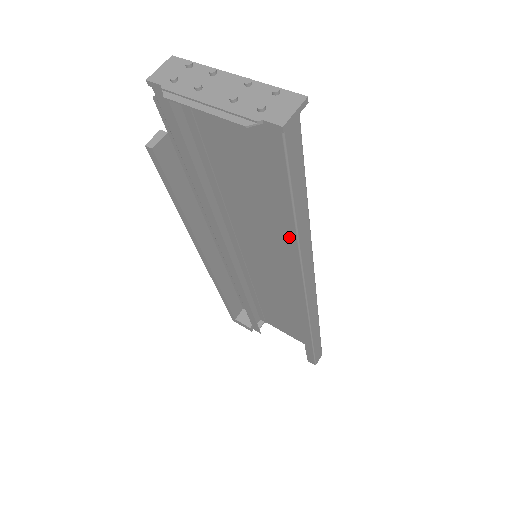
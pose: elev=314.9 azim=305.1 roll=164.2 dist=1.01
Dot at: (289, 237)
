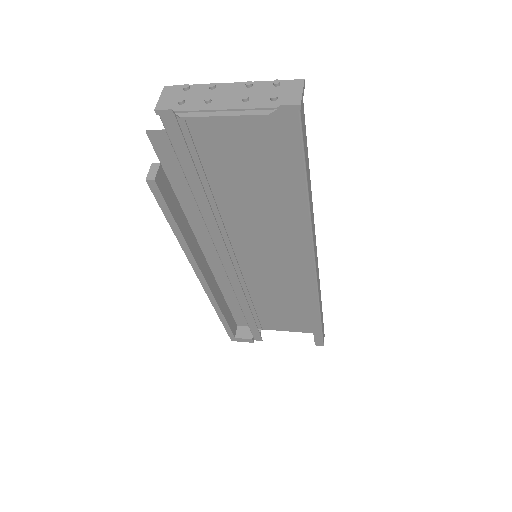
Dot at: (301, 213)
